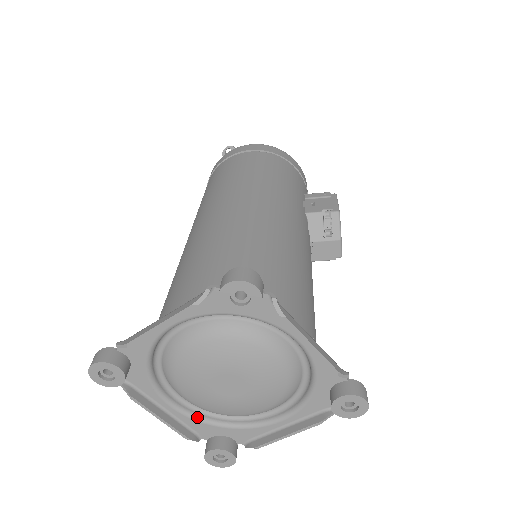
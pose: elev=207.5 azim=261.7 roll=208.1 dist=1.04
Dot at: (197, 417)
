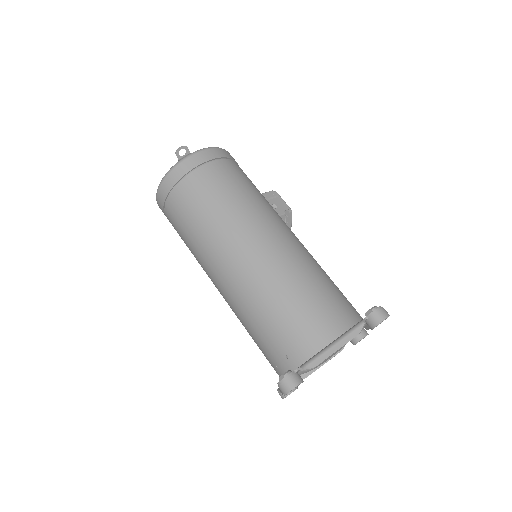
Dot at: occluded
